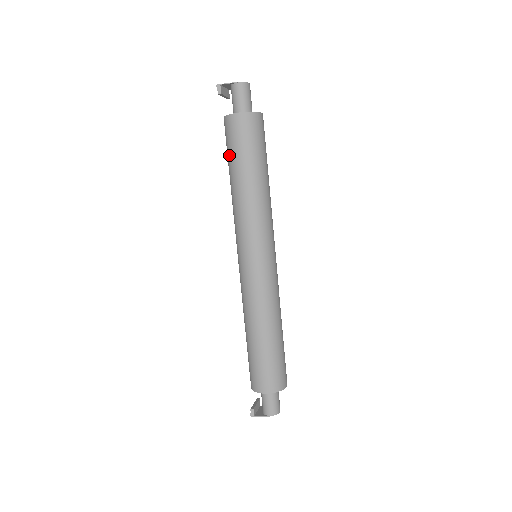
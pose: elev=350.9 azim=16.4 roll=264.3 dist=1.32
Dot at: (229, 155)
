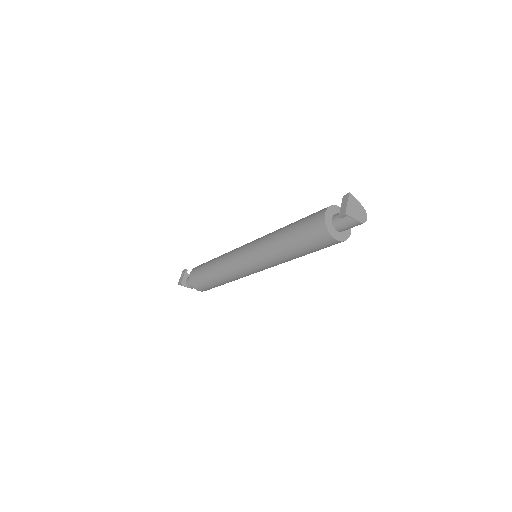
Dot at: (301, 238)
